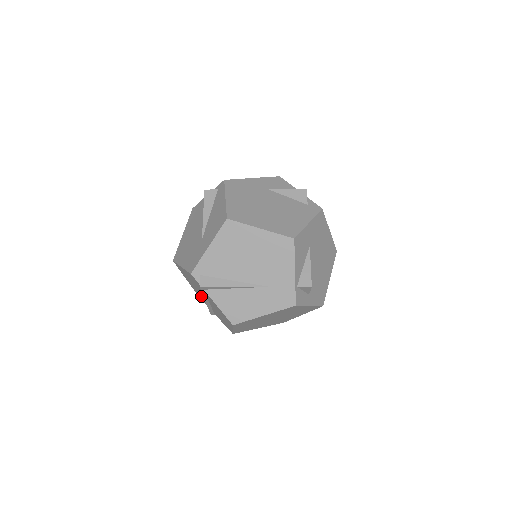
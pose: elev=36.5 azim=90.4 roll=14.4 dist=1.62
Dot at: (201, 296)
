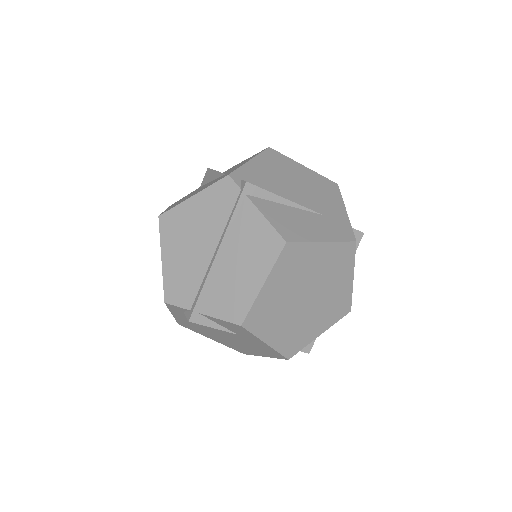
Dot at: (190, 272)
